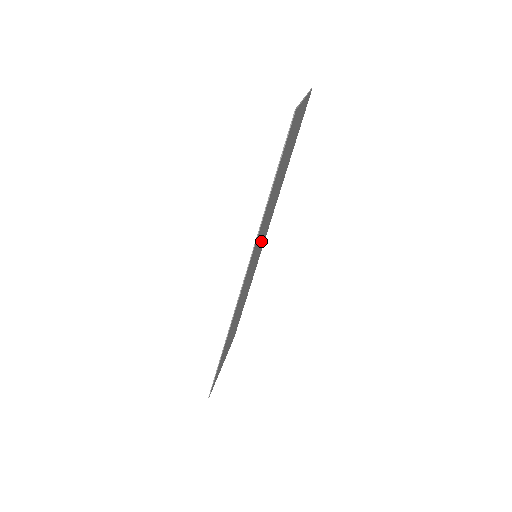
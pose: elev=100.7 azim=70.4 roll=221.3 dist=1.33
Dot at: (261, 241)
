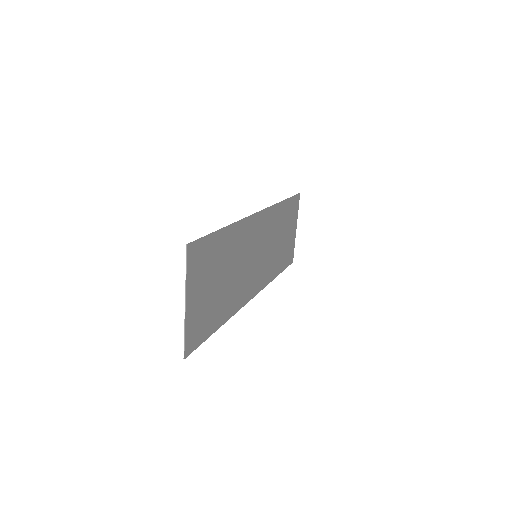
Dot at: (260, 260)
